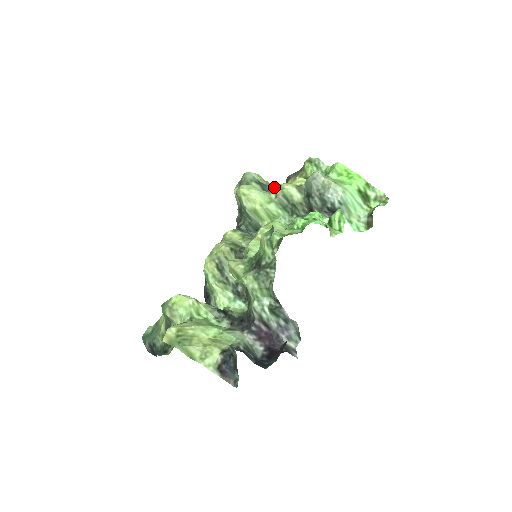
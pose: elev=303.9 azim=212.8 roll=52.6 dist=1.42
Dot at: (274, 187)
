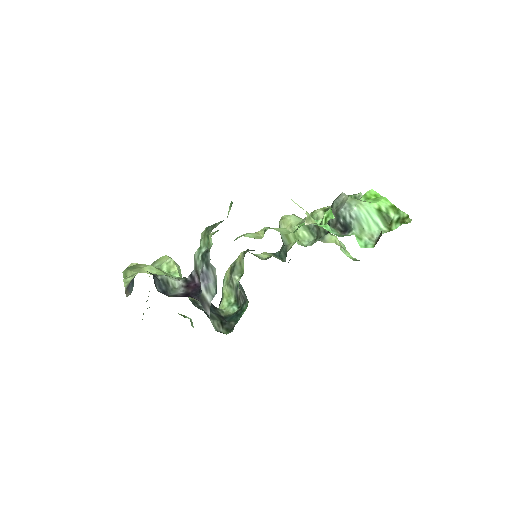
Dot at: occluded
